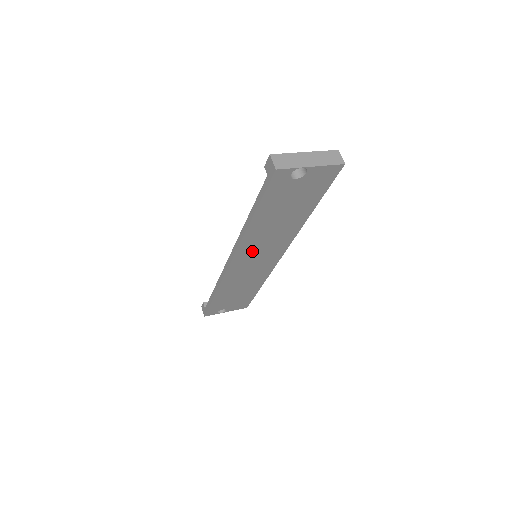
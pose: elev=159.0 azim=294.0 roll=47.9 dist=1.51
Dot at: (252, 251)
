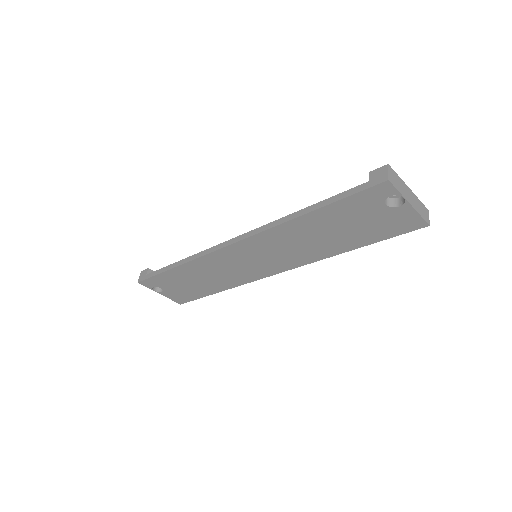
Dot at: (263, 247)
